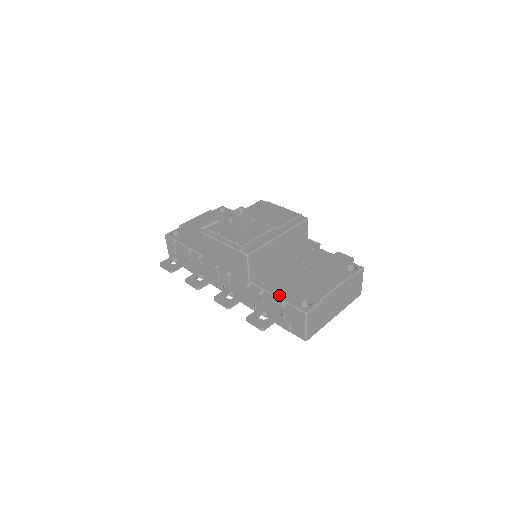
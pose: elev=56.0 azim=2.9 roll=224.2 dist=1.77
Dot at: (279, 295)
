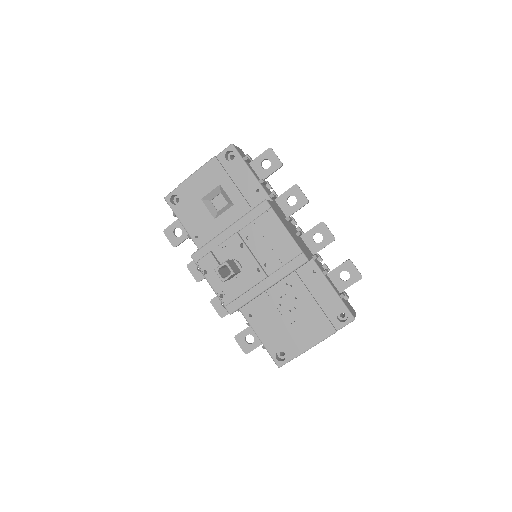
Dot at: (261, 338)
